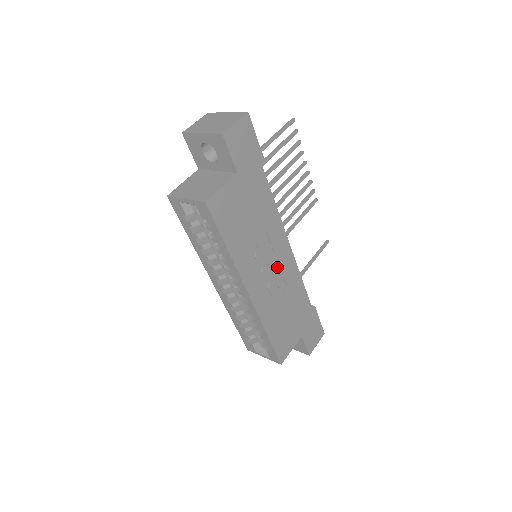
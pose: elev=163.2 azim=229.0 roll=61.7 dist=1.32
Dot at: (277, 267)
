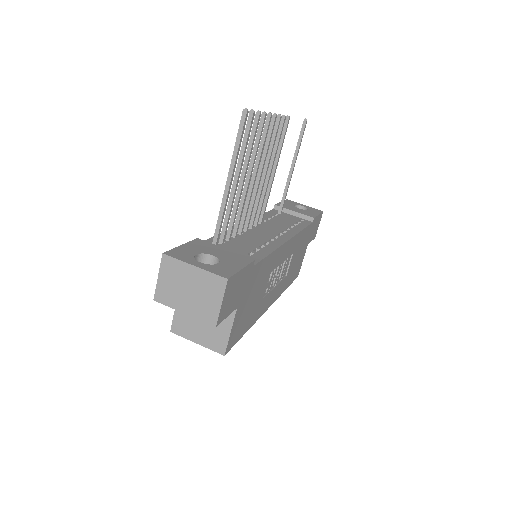
Dot at: (282, 263)
